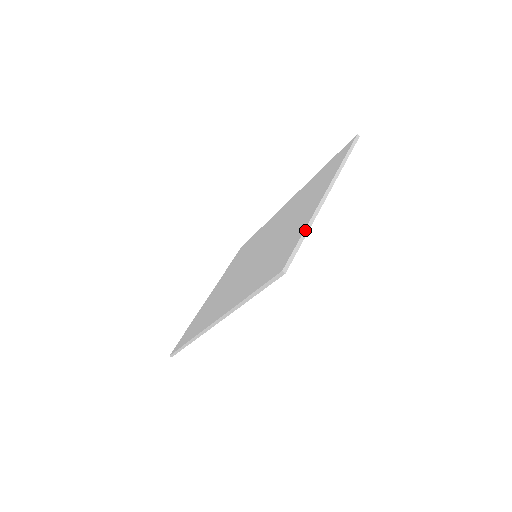
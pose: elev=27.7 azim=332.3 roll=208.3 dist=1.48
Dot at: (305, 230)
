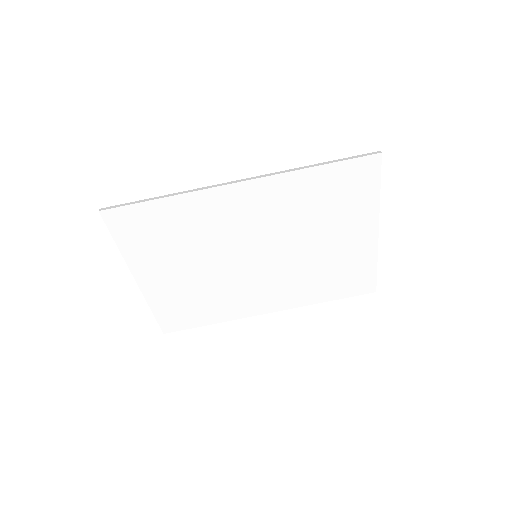
Dot at: (379, 192)
